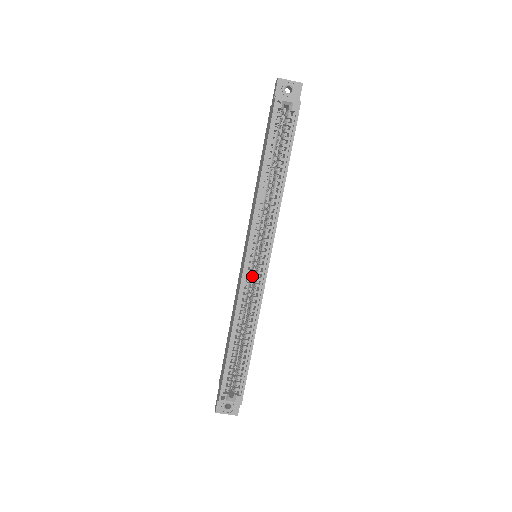
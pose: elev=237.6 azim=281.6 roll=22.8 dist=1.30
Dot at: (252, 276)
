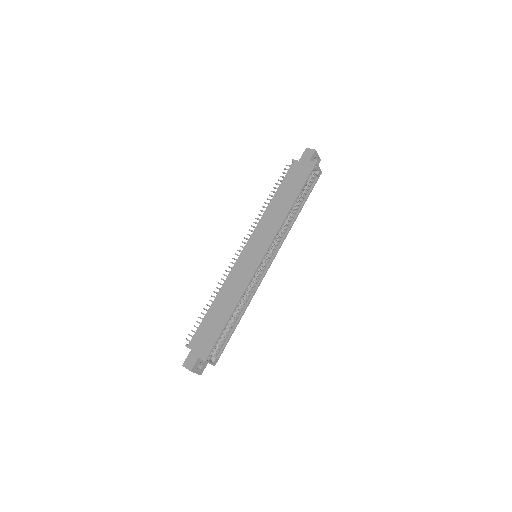
Dot at: occluded
